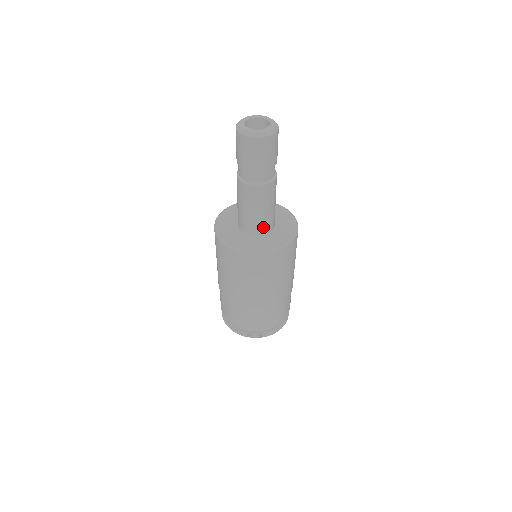
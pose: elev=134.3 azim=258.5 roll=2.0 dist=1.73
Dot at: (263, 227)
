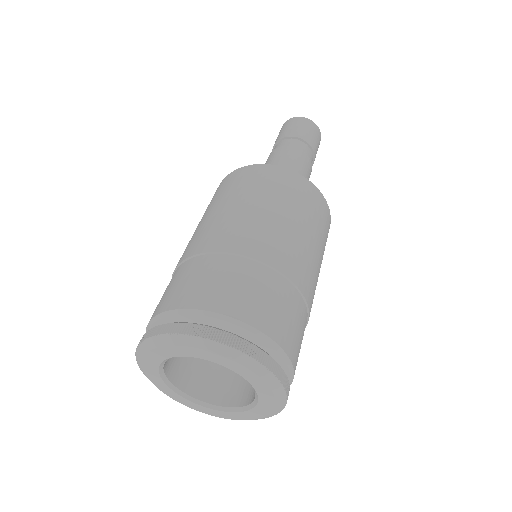
Dot at: occluded
